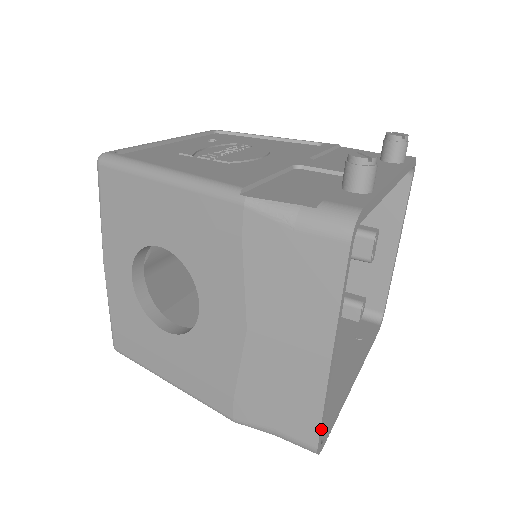
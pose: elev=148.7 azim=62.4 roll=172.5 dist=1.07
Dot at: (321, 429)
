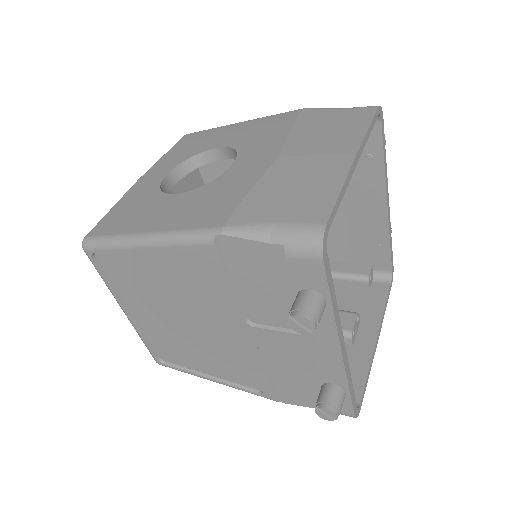
Dot at: (334, 211)
